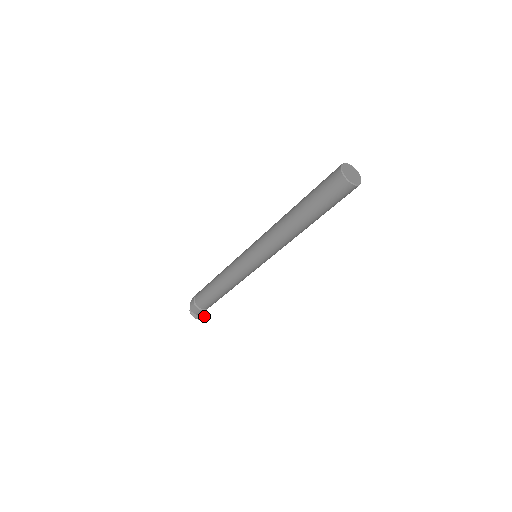
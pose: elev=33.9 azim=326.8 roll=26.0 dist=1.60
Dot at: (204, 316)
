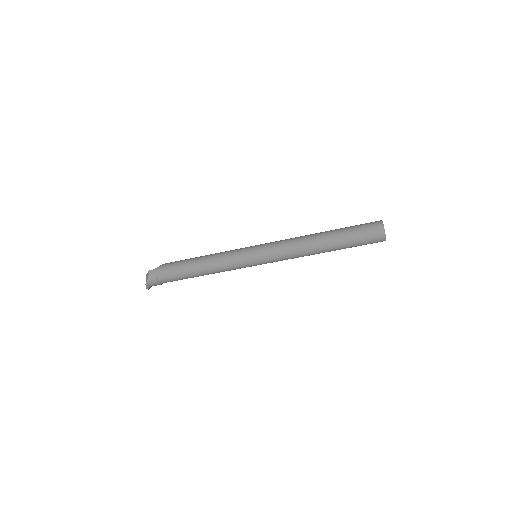
Dot at: occluded
